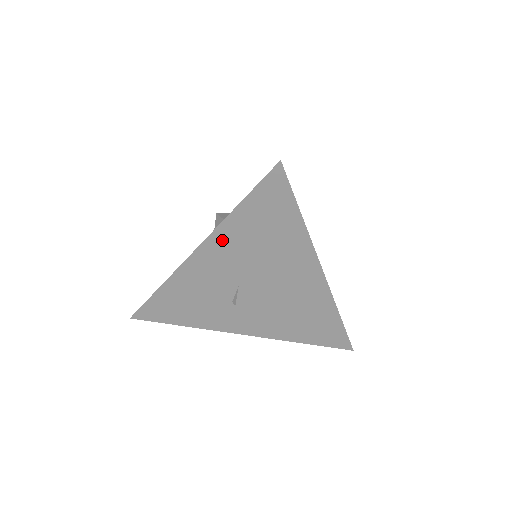
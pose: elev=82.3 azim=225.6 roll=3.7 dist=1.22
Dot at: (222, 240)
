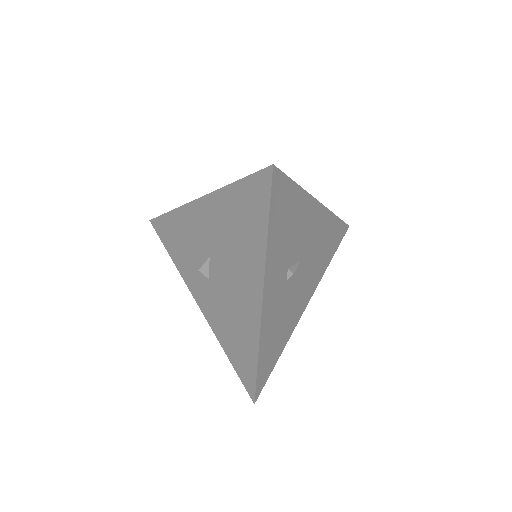
Dot at: (215, 205)
